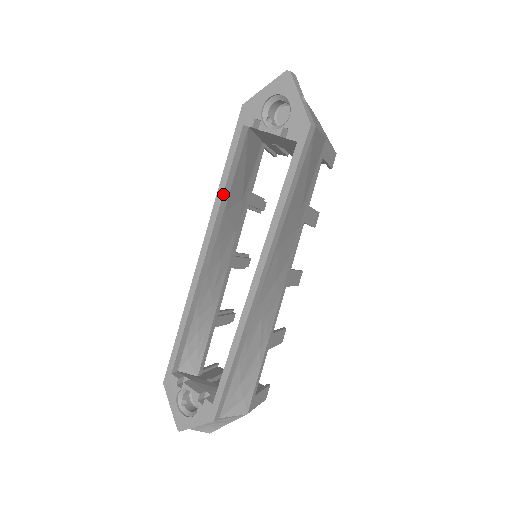
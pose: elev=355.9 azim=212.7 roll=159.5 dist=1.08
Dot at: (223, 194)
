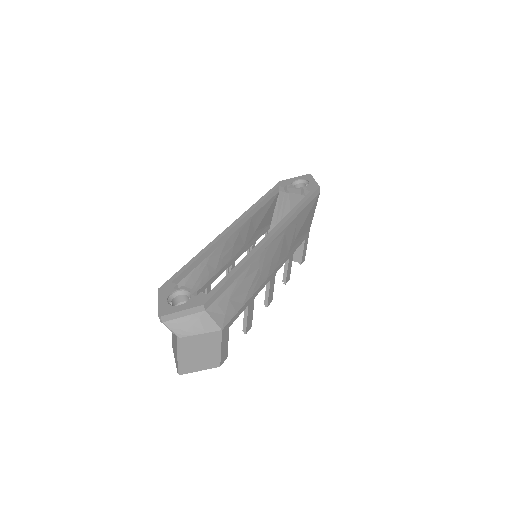
Dot at: (257, 206)
